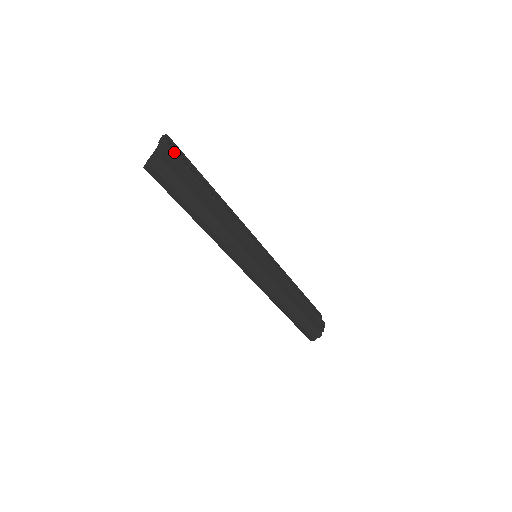
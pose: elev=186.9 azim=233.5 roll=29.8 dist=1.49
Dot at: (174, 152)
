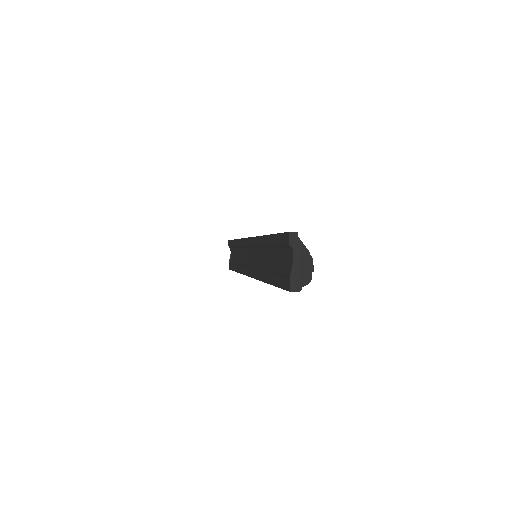
Dot at: occluded
